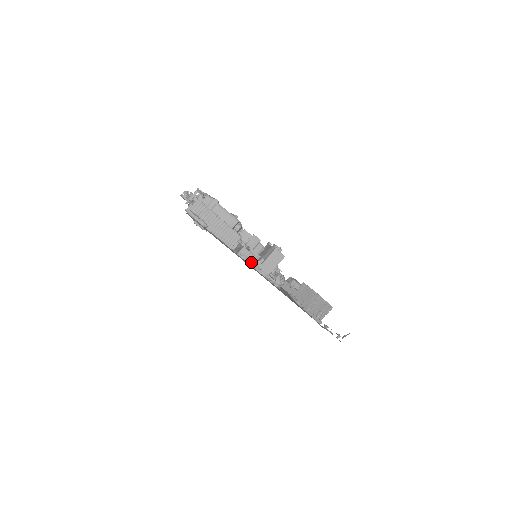
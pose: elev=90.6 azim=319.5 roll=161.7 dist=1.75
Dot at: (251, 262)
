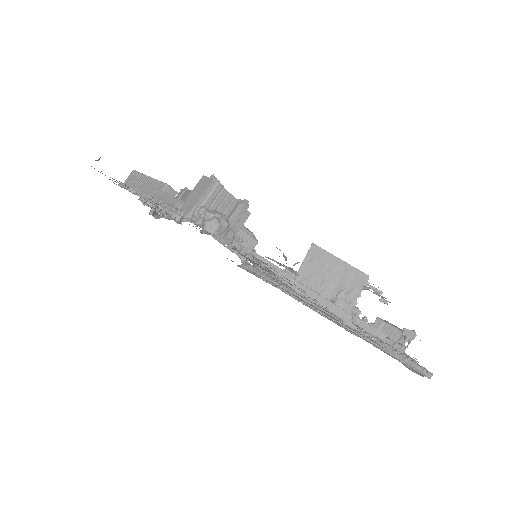
Dot at: (165, 203)
